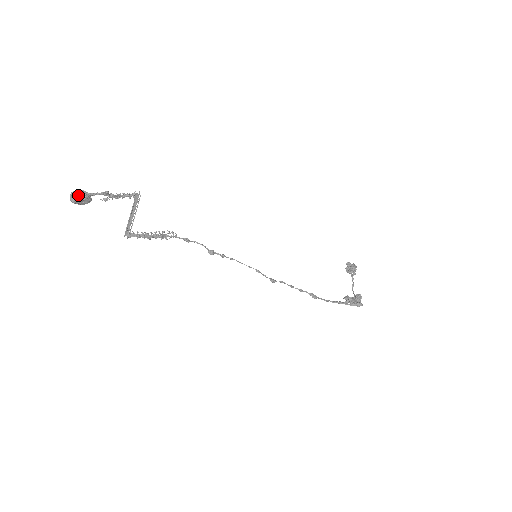
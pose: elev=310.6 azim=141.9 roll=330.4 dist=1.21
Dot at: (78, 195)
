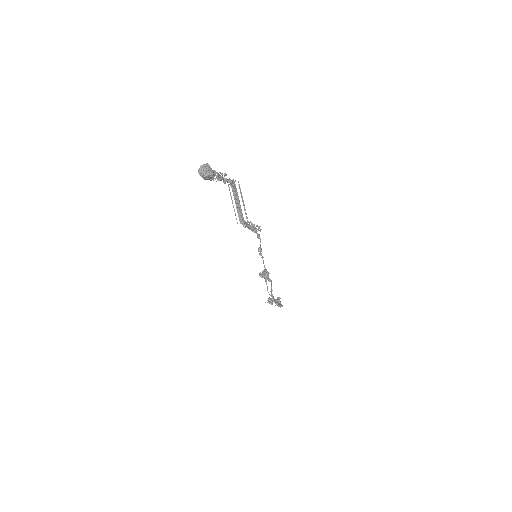
Dot at: (210, 170)
